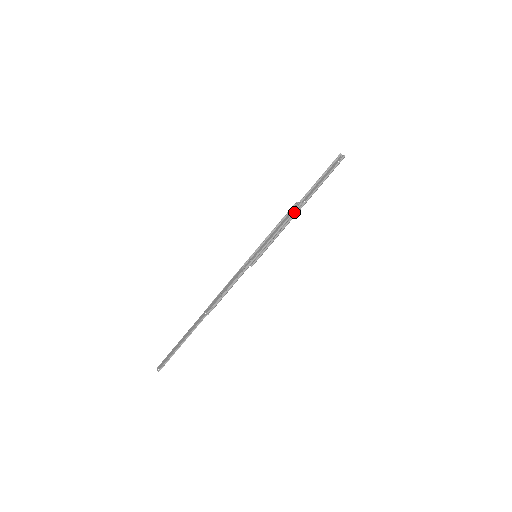
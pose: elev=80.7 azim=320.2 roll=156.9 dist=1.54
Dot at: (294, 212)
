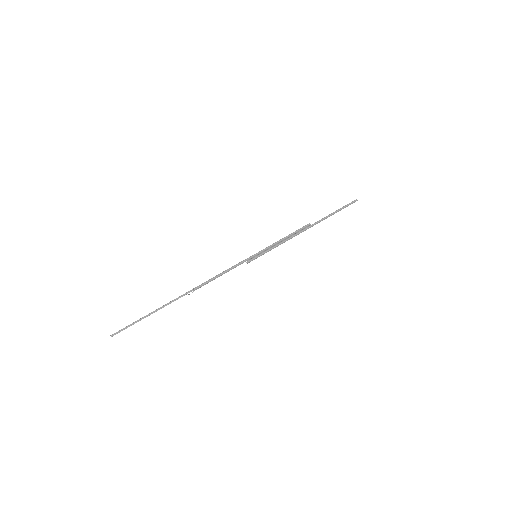
Dot at: (302, 228)
